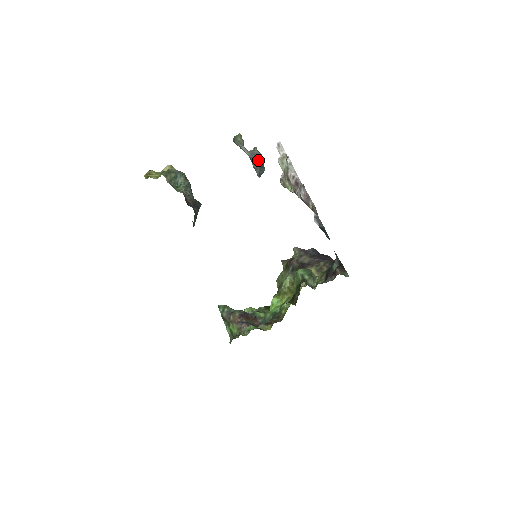
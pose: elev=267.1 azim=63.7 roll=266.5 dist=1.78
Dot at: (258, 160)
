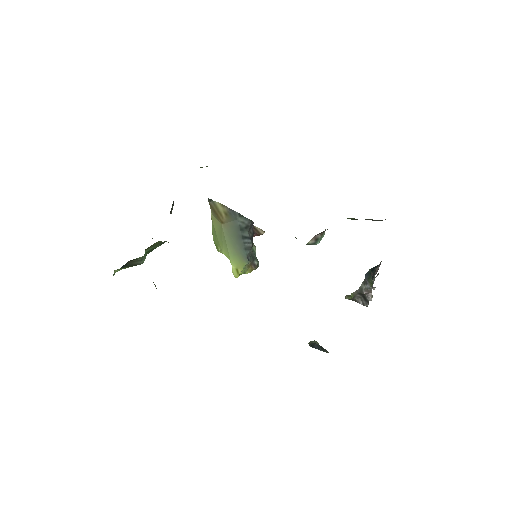
Dot at: occluded
